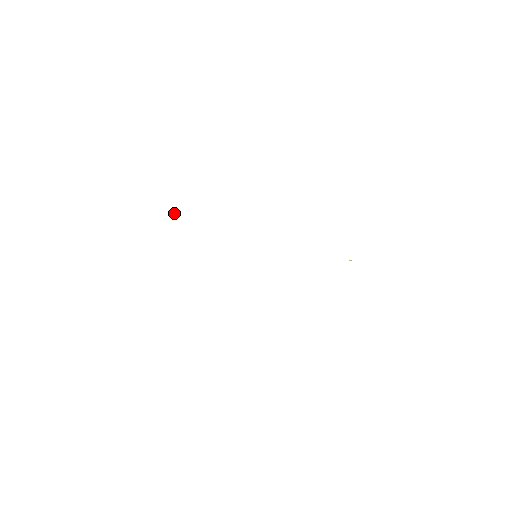
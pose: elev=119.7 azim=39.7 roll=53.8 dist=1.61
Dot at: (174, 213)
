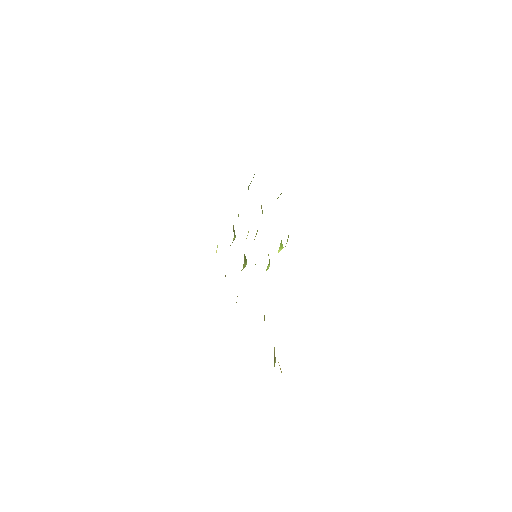
Dot at: occluded
